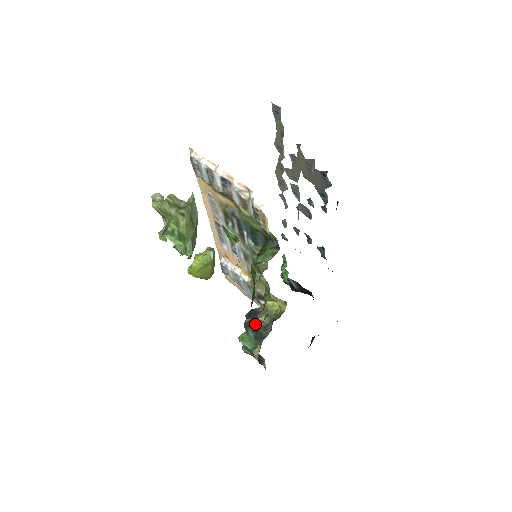
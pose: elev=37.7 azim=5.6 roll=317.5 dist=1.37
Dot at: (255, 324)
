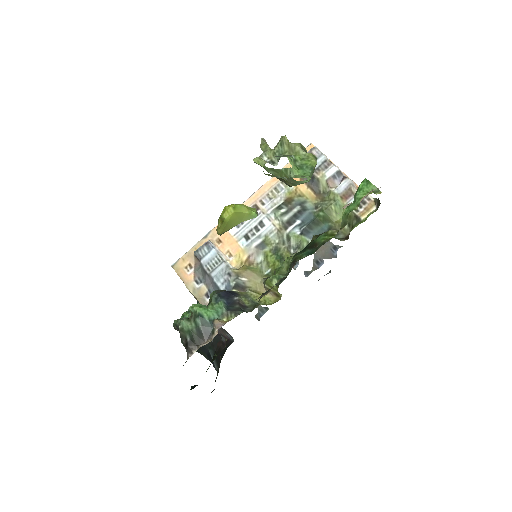
Dot at: (233, 299)
